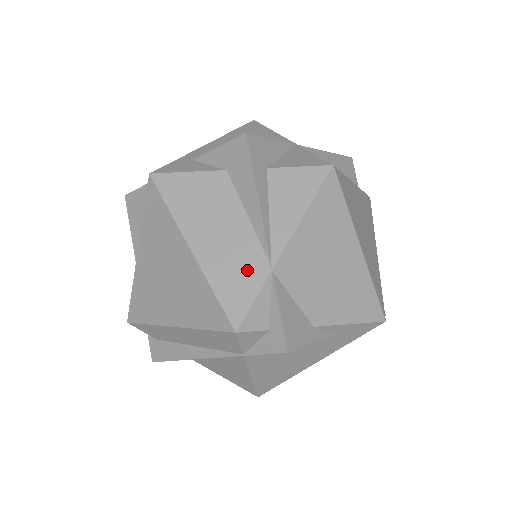
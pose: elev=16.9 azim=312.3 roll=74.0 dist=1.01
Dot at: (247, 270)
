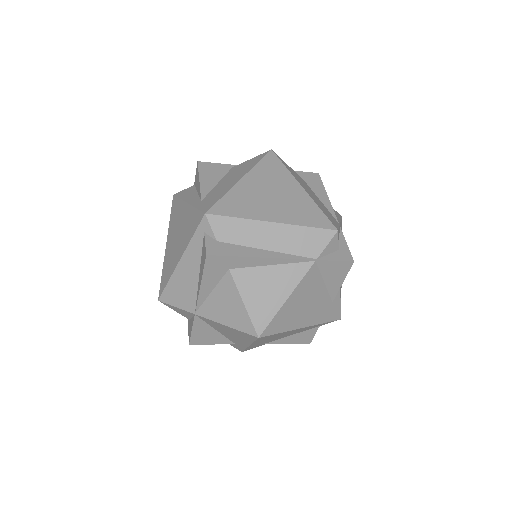
Dot at: (330, 216)
